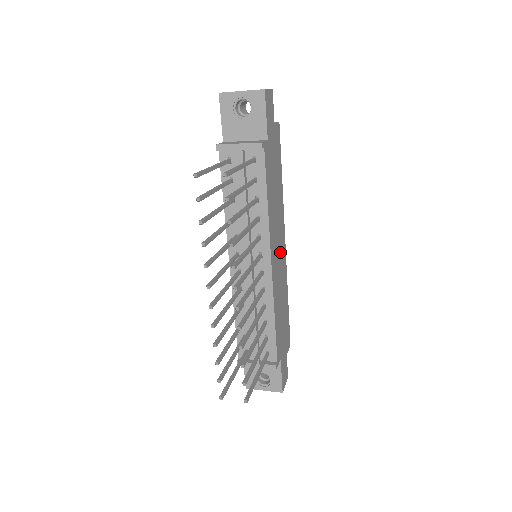
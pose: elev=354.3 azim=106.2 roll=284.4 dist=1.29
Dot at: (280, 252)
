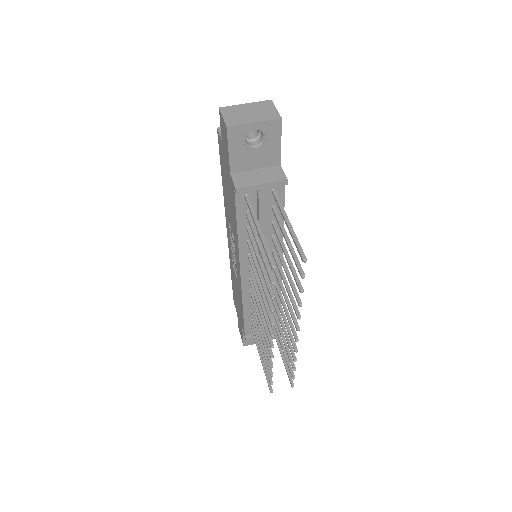
Dot at: occluded
